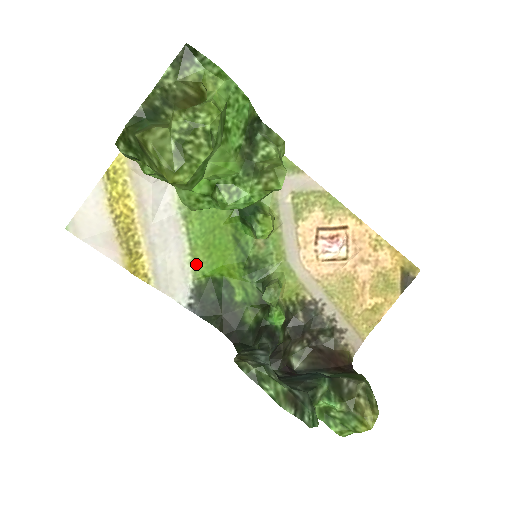
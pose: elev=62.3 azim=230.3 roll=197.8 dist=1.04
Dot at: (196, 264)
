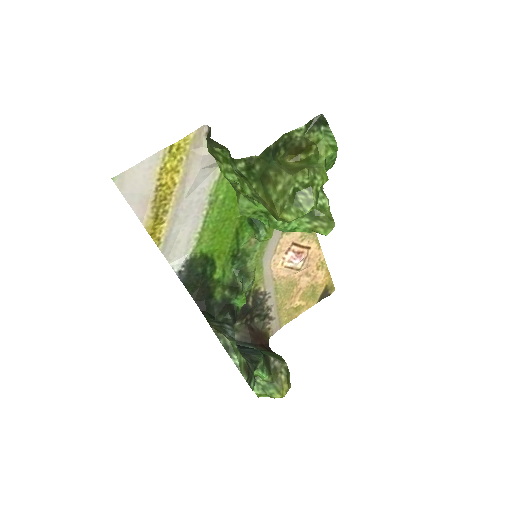
Dot at: (200, 242)
